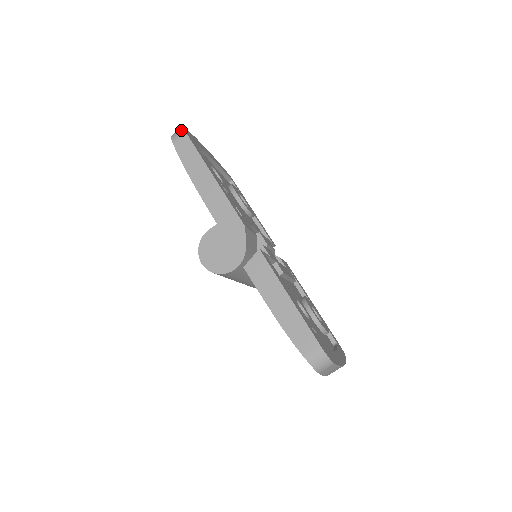
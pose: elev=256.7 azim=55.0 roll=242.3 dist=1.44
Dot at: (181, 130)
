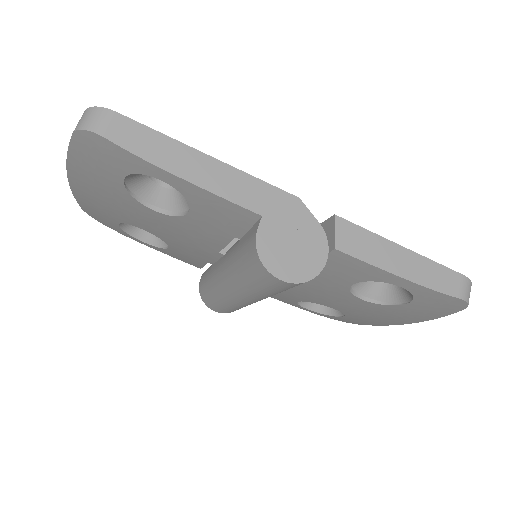
Dot at: (97, 111)
